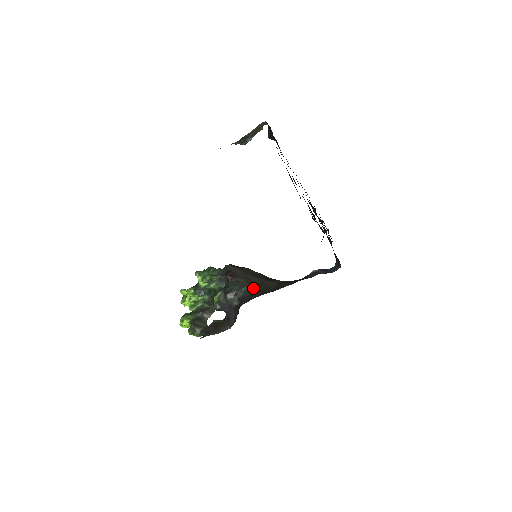
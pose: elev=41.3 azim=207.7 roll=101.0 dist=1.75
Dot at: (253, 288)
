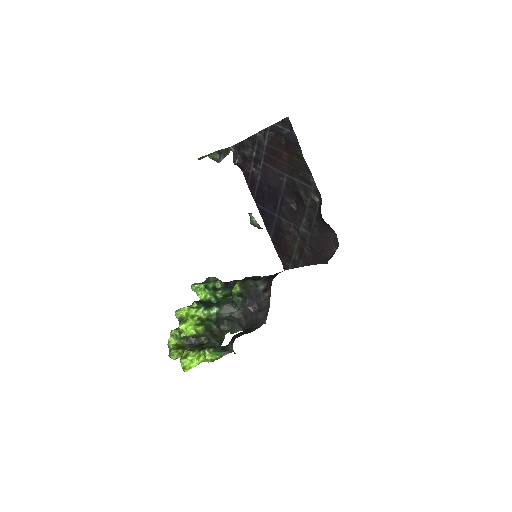
Dot at: occluded
